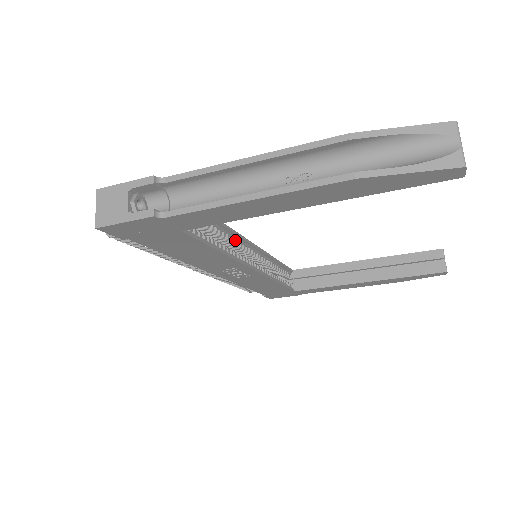
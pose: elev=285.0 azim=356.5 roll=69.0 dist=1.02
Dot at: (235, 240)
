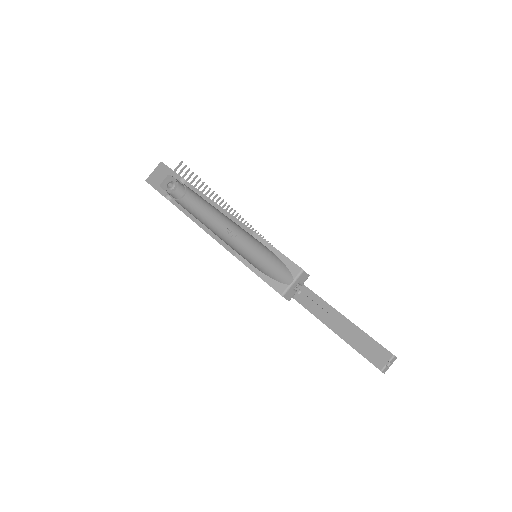
Dot at: occluded
